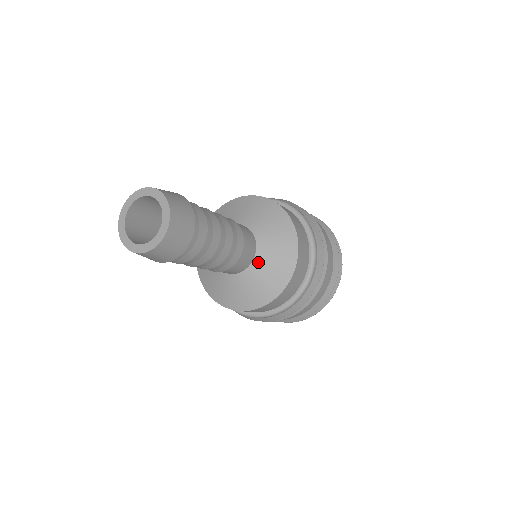
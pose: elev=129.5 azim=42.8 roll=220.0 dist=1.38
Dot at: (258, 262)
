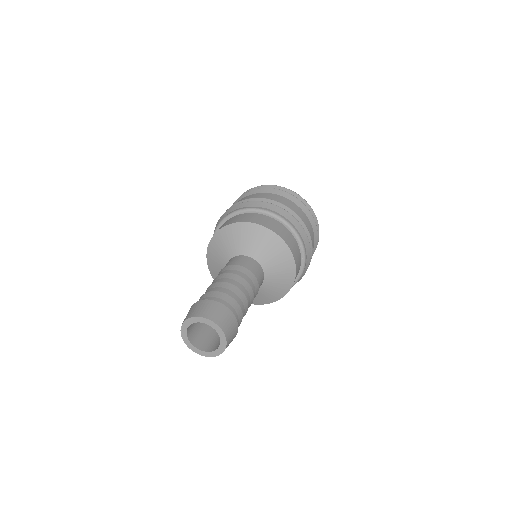
Dot at: (268, 279)
